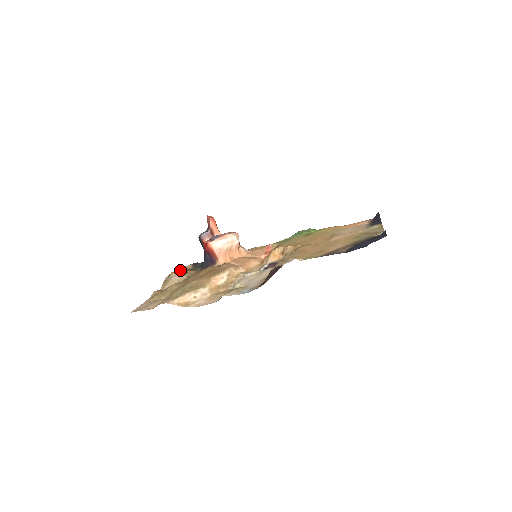
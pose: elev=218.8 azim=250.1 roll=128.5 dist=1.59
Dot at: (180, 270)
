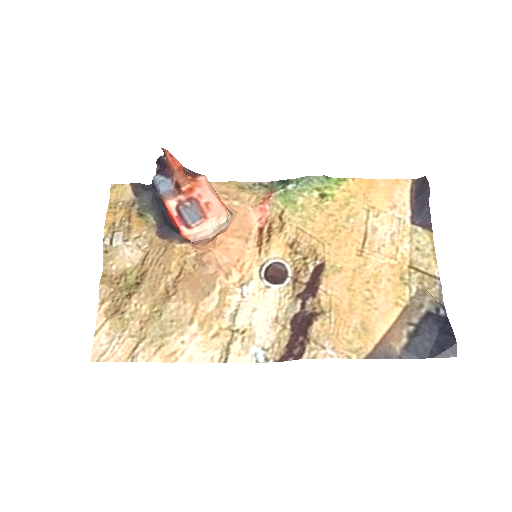
Dot at: (114, 200)
